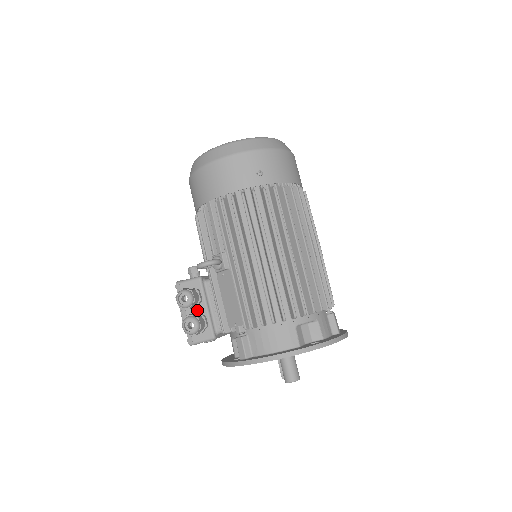
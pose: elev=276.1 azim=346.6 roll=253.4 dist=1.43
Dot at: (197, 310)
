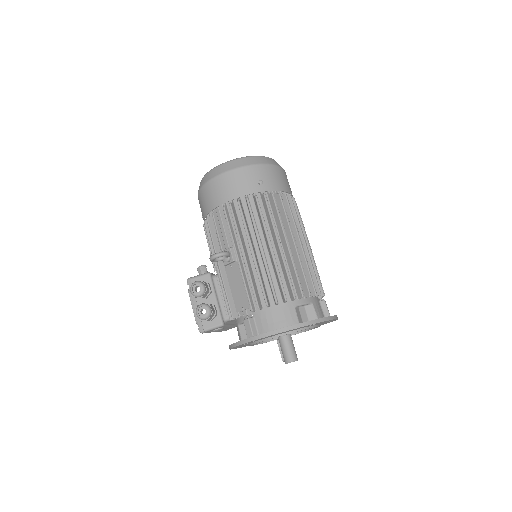
Dot at: (207, 301)
